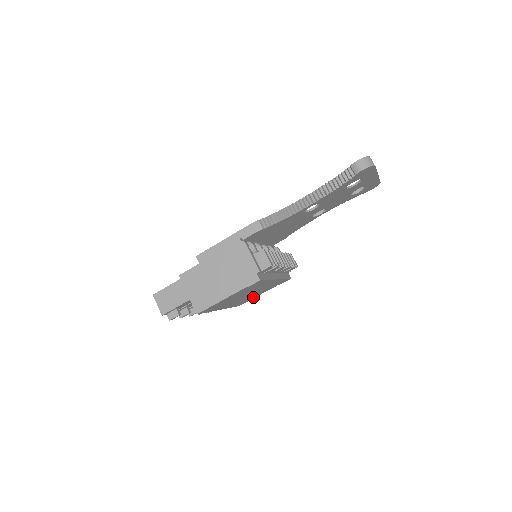
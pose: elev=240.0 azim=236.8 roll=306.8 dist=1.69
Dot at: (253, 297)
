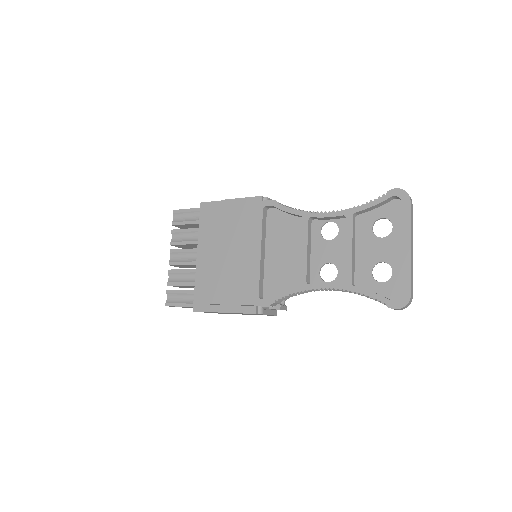
Dot at: occluded
